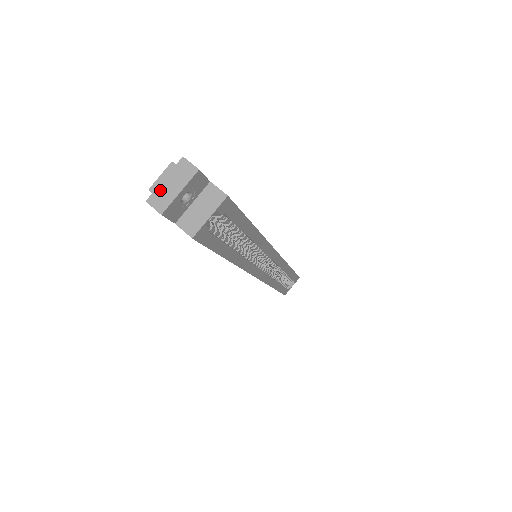
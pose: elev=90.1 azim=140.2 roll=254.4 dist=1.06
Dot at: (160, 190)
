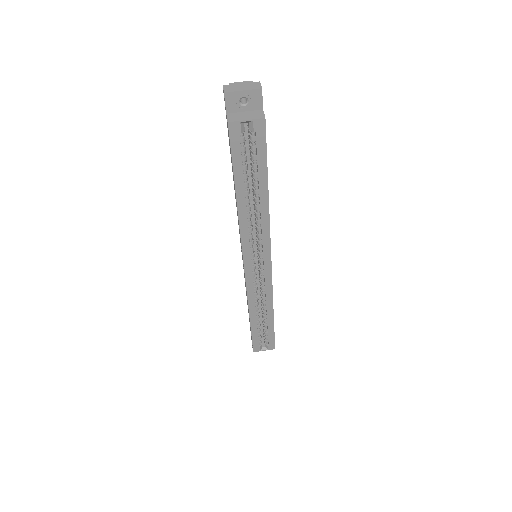
Dot at: (235, 85)
